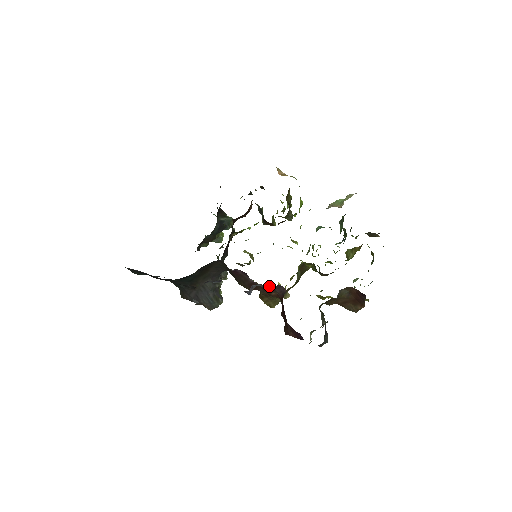
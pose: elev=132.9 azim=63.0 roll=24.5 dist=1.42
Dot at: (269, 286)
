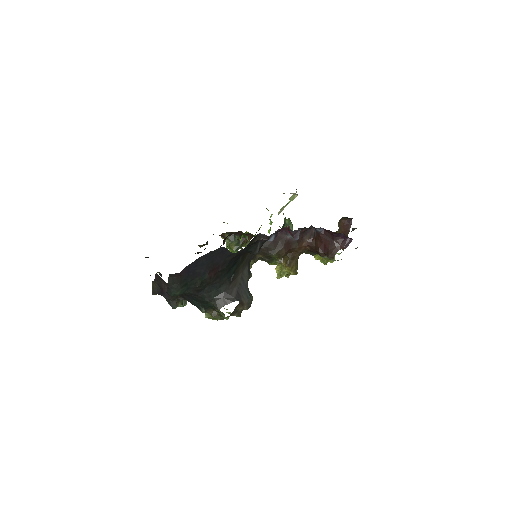
Dot at: (302, 234)
